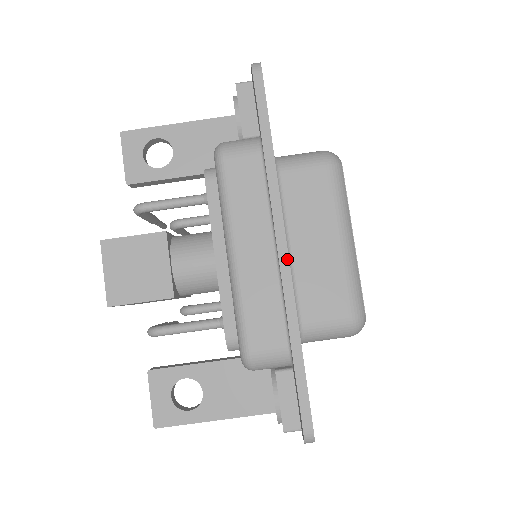
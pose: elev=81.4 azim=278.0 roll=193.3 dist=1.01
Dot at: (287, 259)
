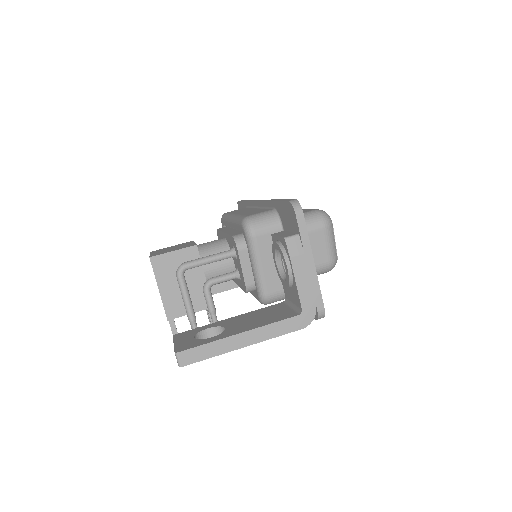
Dot at: occluded
